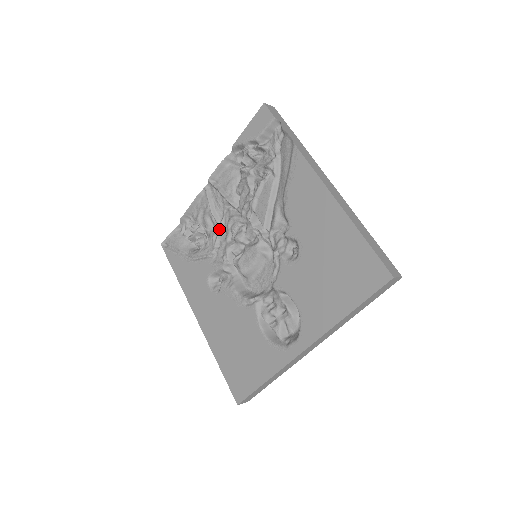
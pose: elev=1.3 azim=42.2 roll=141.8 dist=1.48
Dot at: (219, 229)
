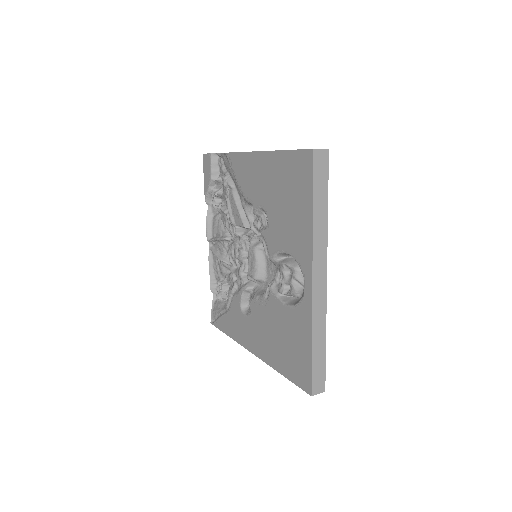
Dot at: (231, 267)
